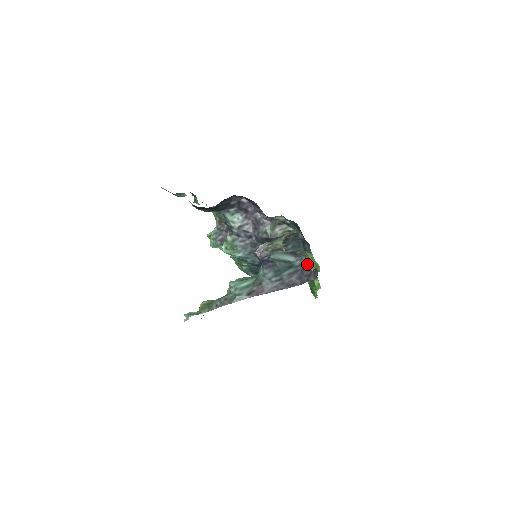
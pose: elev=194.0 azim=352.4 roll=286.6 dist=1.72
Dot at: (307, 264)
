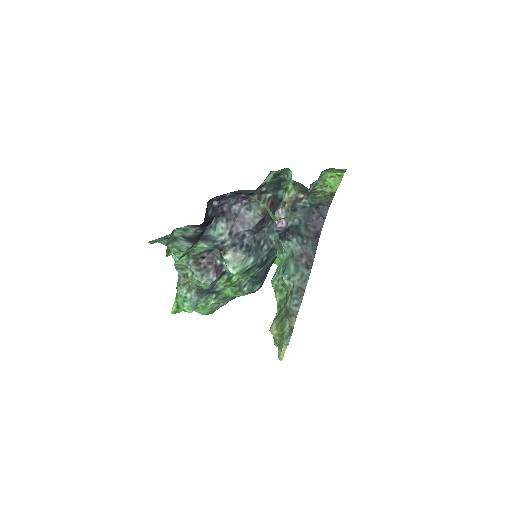
Dot at: (305, 213)
